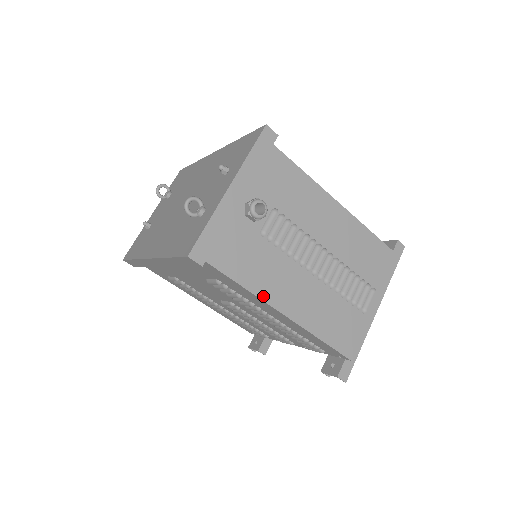
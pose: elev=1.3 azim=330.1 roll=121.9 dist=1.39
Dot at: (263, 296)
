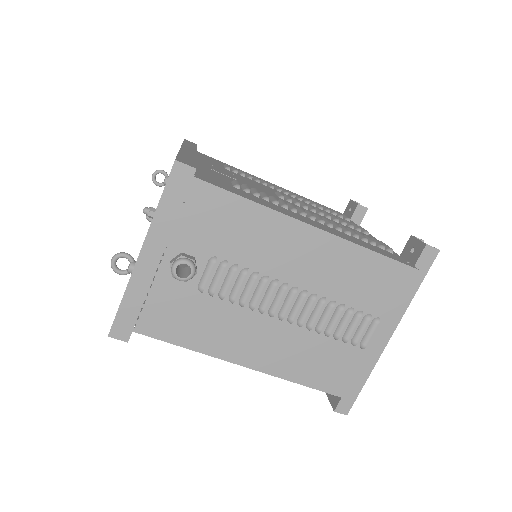
Dot at: (215, 353)
